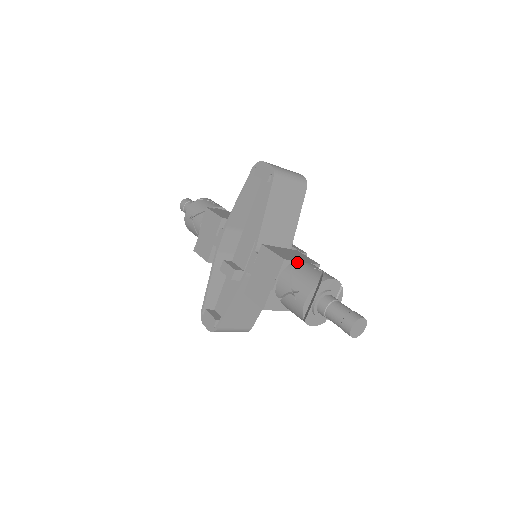
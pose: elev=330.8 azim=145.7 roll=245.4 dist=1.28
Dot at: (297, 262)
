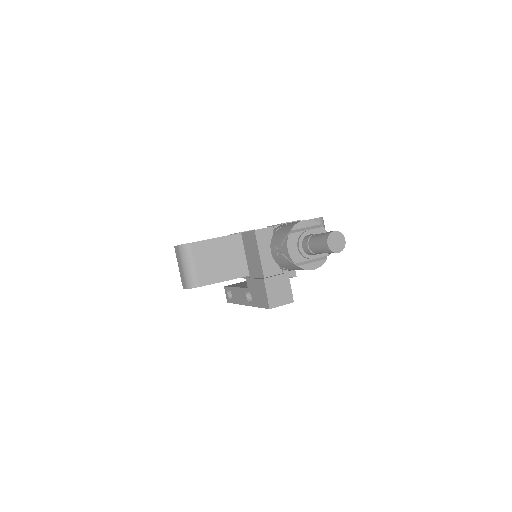
Dot at: occluded
